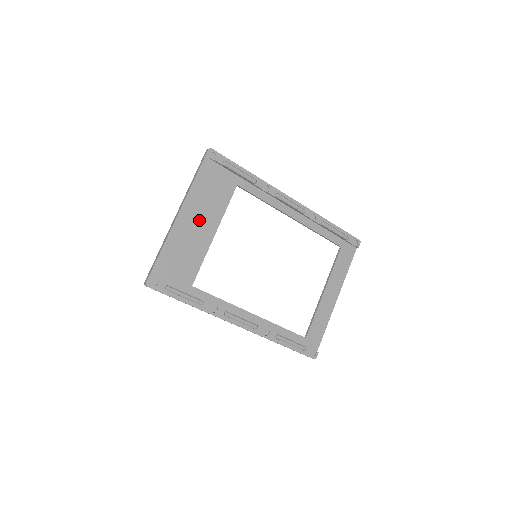
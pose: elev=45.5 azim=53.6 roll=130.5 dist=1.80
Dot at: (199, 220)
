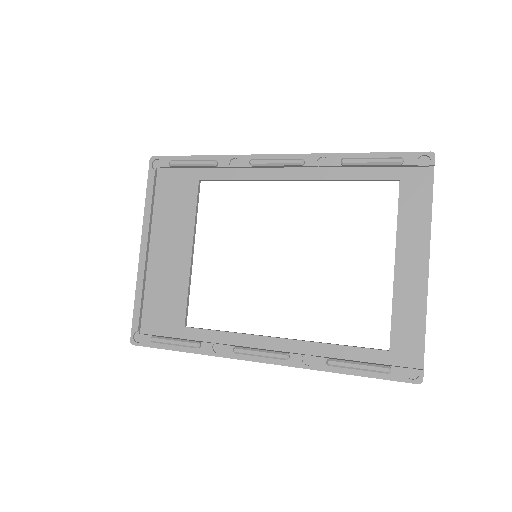
Dot at: (168, 244)
